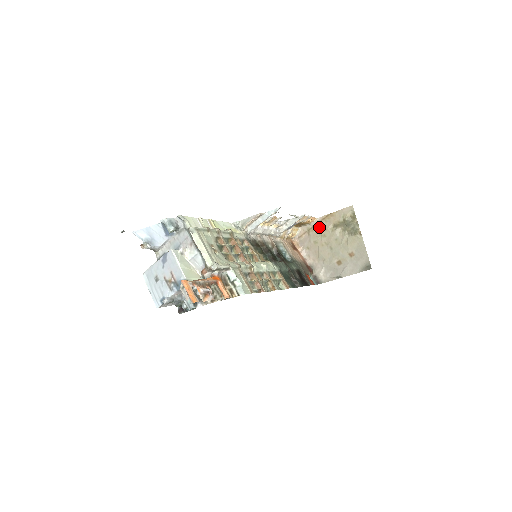
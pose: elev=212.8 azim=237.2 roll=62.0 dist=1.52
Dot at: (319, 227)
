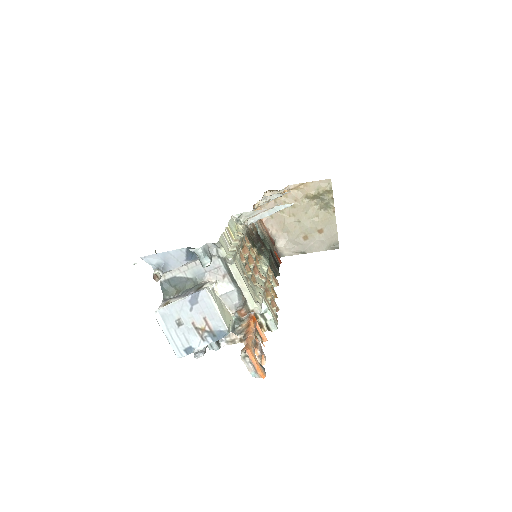
Dot at: (289, 196)
